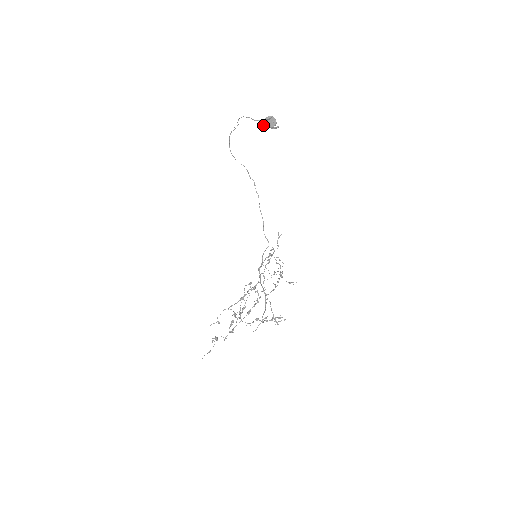
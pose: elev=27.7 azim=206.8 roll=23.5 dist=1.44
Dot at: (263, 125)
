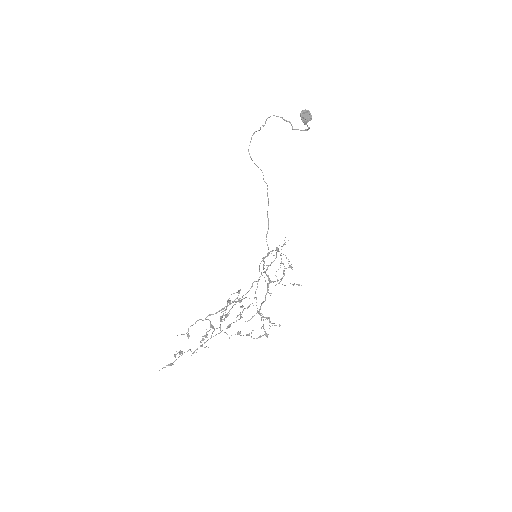
Dot at: (292, 128)
